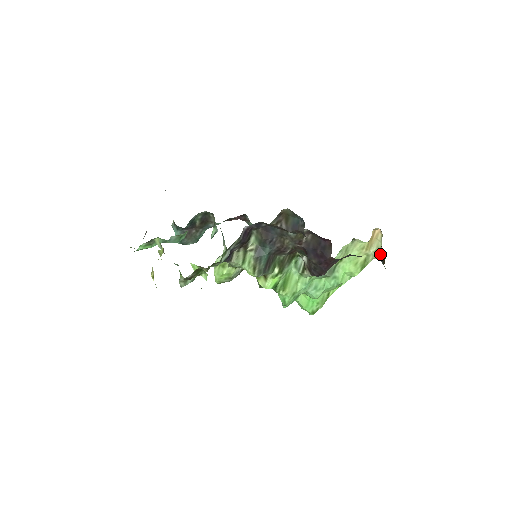
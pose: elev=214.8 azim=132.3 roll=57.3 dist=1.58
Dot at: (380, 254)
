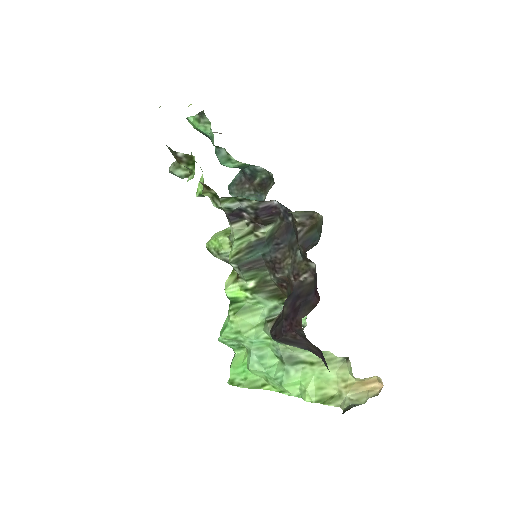
Dot at: occluded
